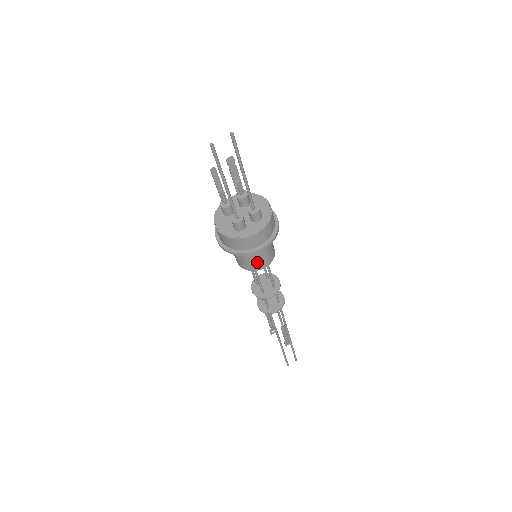
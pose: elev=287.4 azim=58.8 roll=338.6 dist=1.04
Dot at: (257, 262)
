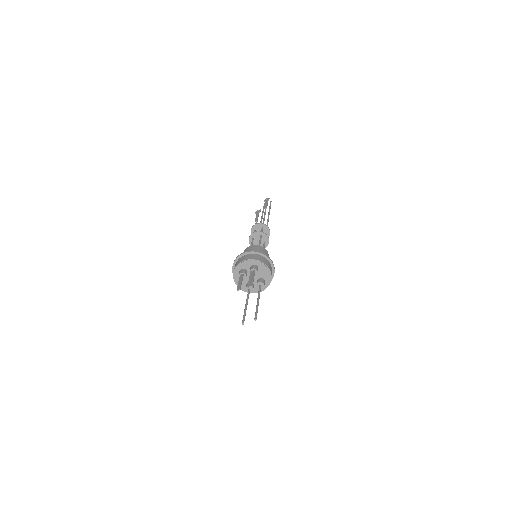
Dot at: occluded
